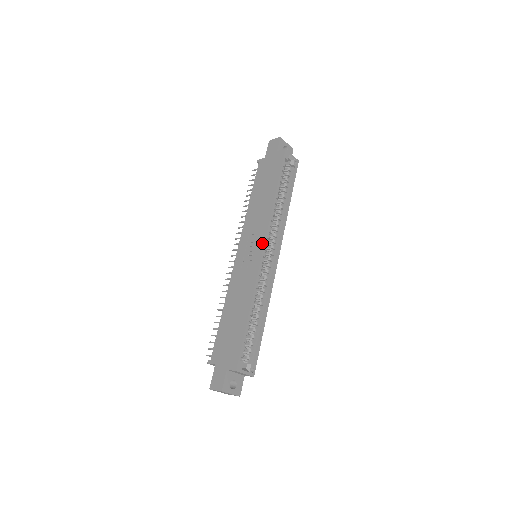
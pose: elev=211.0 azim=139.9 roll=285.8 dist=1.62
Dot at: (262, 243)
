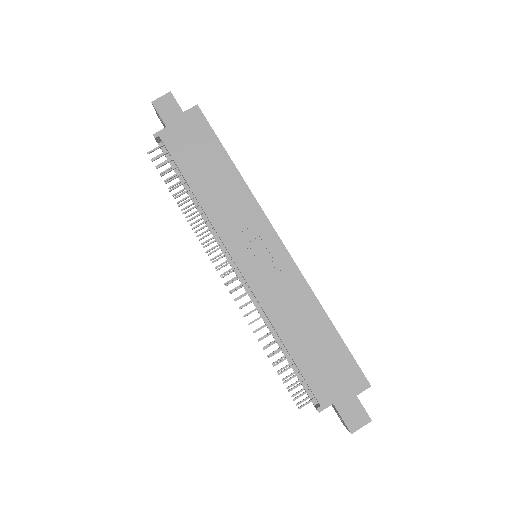
Dot at: (272, 233)
